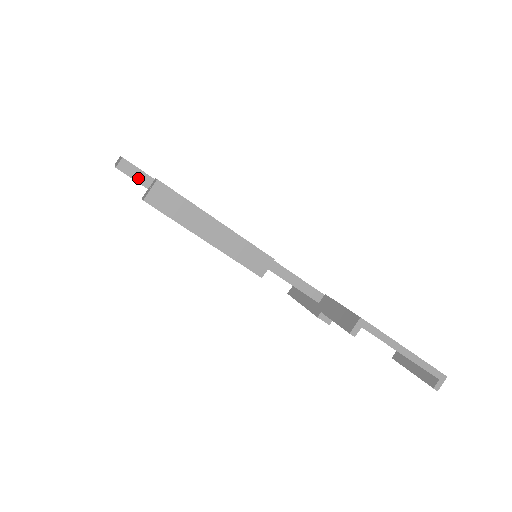
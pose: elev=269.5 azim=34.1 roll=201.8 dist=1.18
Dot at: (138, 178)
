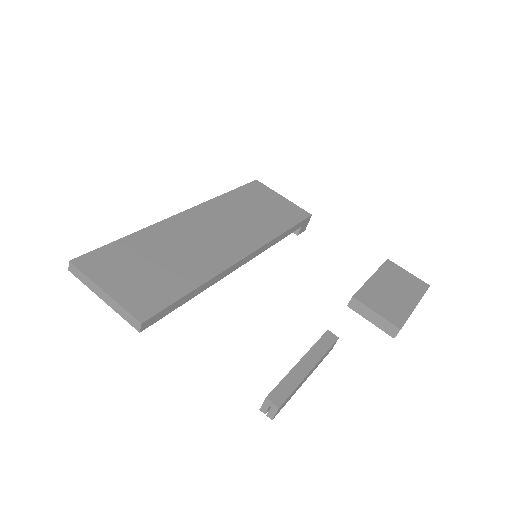
Dot at: (159, 317)
